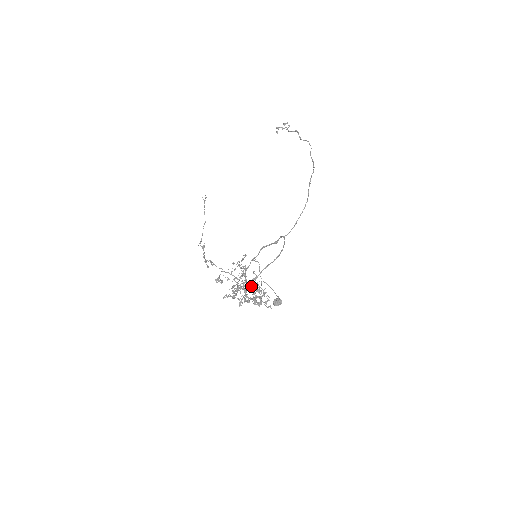
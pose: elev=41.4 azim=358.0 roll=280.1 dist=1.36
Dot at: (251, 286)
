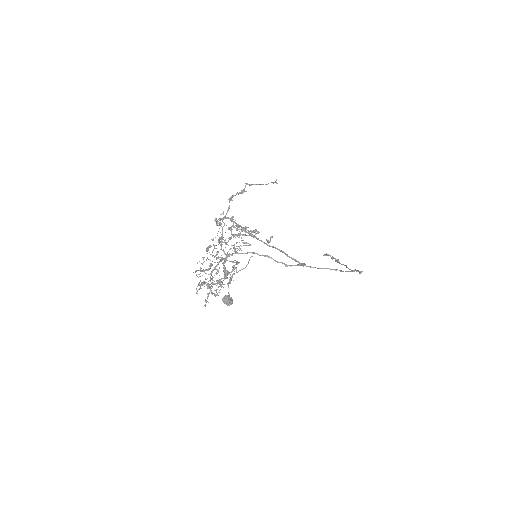
Dot at: (218, 270)
